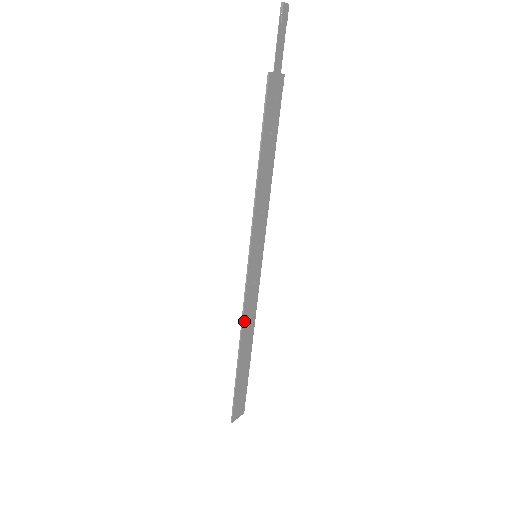
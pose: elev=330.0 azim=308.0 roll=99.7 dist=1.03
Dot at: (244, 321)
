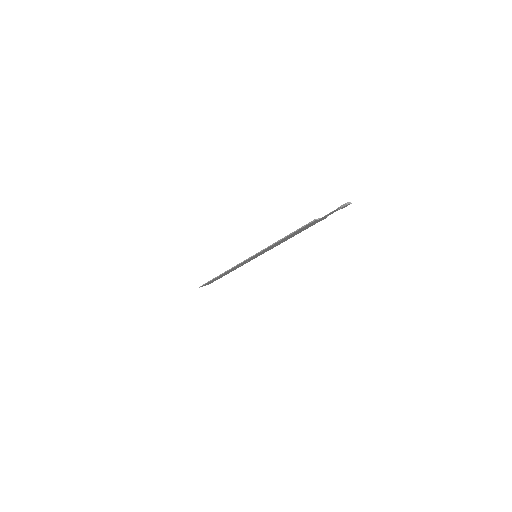
Dot at: occluded
